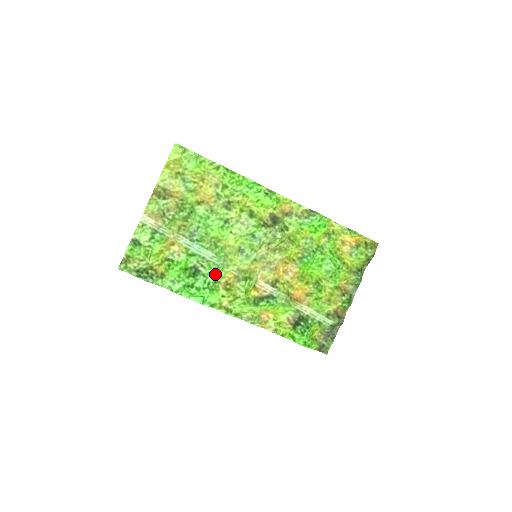
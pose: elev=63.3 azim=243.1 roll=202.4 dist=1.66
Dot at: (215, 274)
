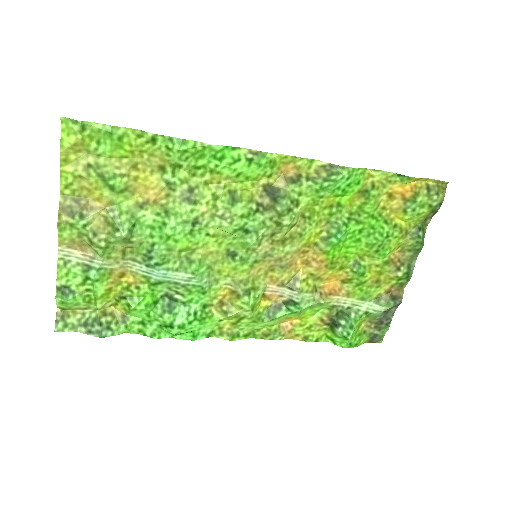
Dot at: (200, 298)
